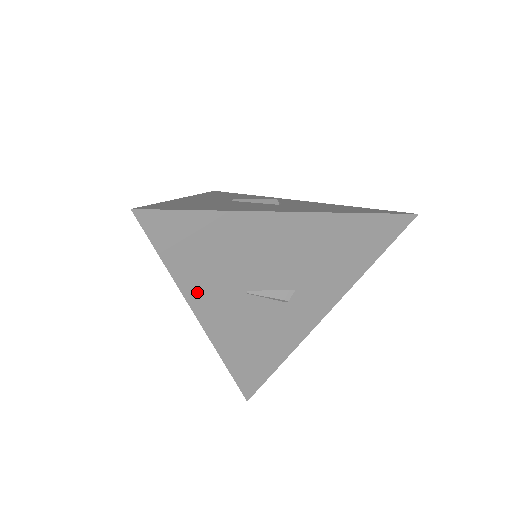
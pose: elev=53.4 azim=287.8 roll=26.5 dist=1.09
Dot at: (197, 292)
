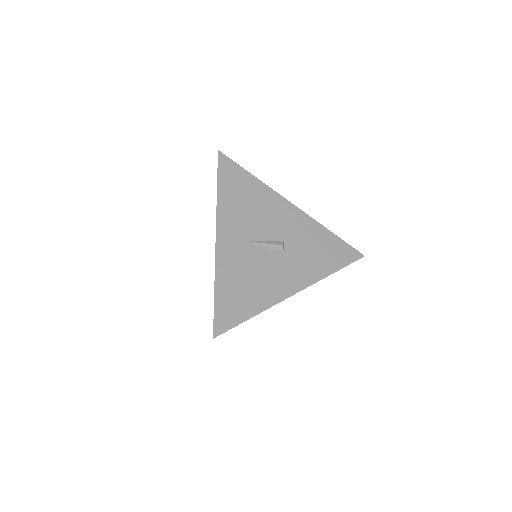
Dot at: occluded
